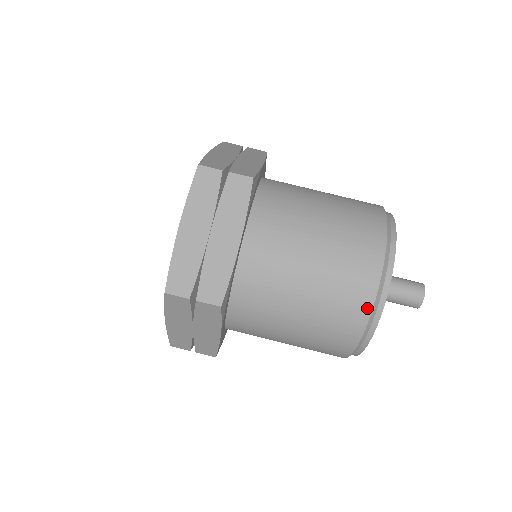
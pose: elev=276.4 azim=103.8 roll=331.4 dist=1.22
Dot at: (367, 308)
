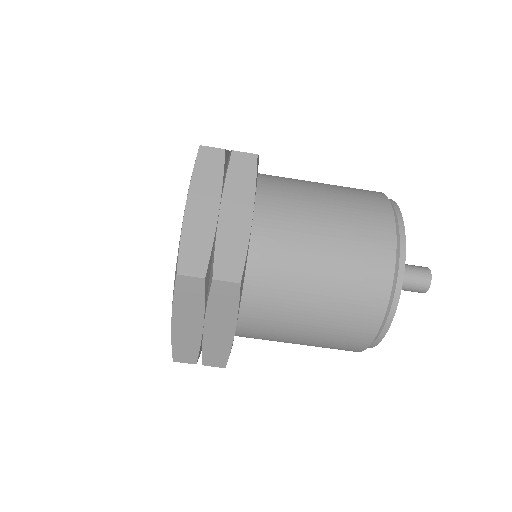
Dot at: (388, 277)
